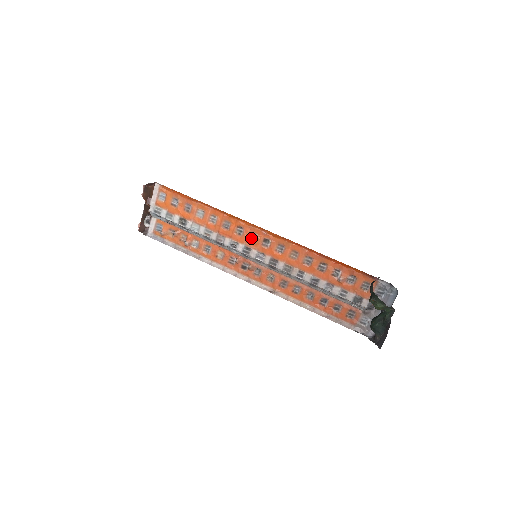
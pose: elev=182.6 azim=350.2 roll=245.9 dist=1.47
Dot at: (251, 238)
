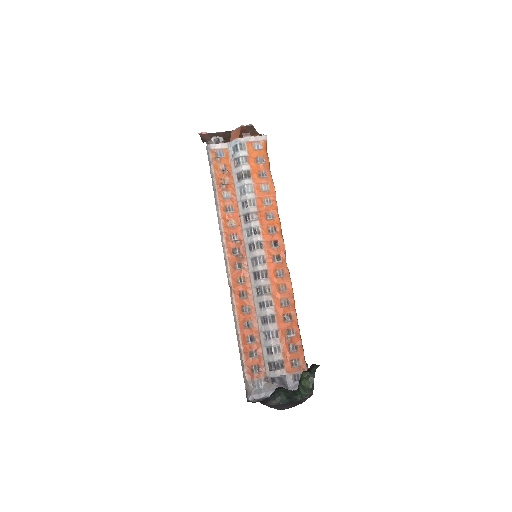
Dot at: (273, 243)
